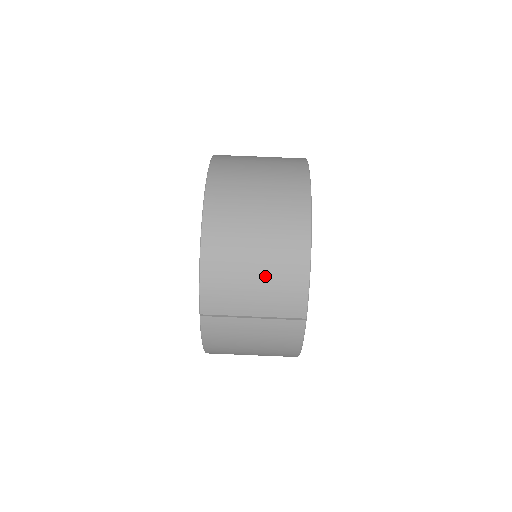
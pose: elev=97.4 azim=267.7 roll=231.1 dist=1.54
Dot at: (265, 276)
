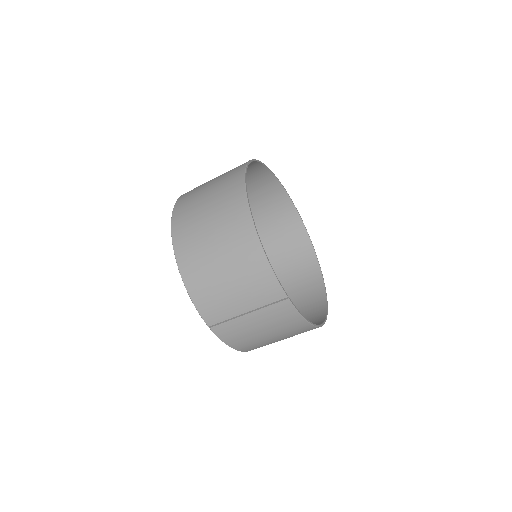
Dot at: (236, 278)
